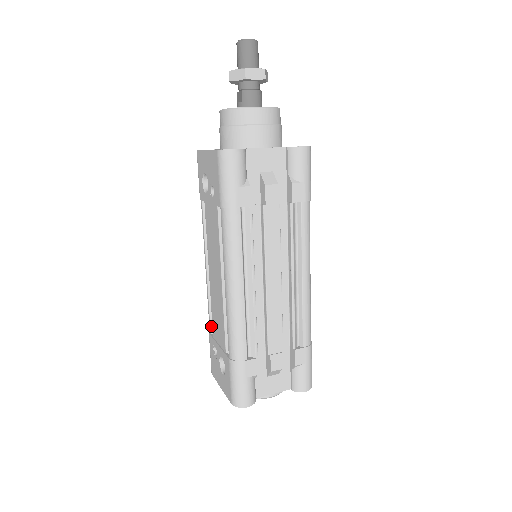
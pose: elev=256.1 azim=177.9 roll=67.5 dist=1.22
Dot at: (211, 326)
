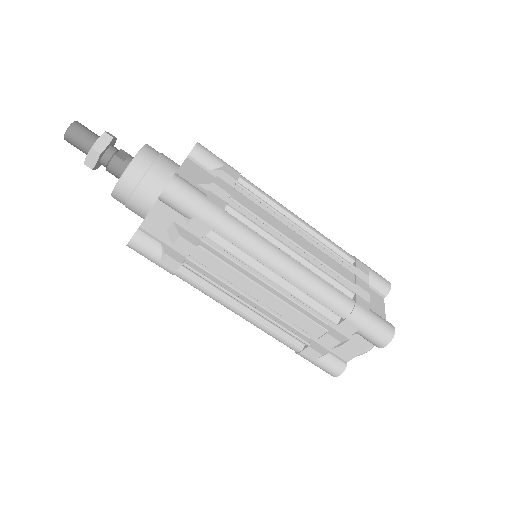
Dot at: occluded
